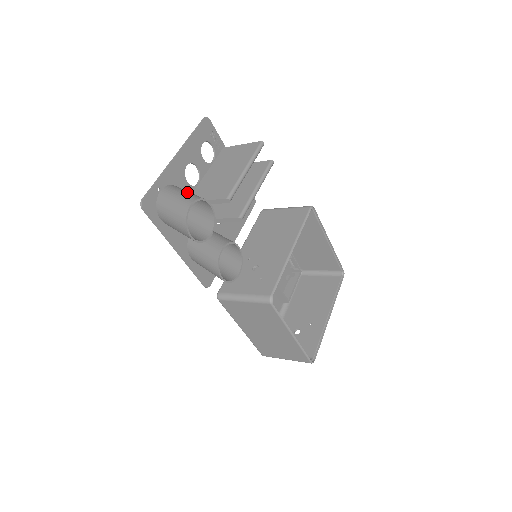
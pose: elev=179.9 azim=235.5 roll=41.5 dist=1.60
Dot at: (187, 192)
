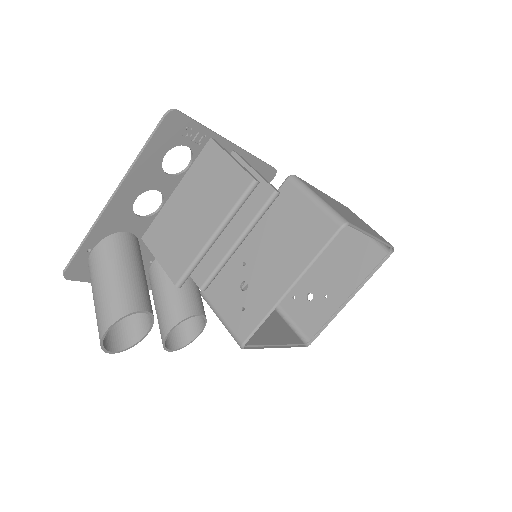
Dot at: (116, 282)
